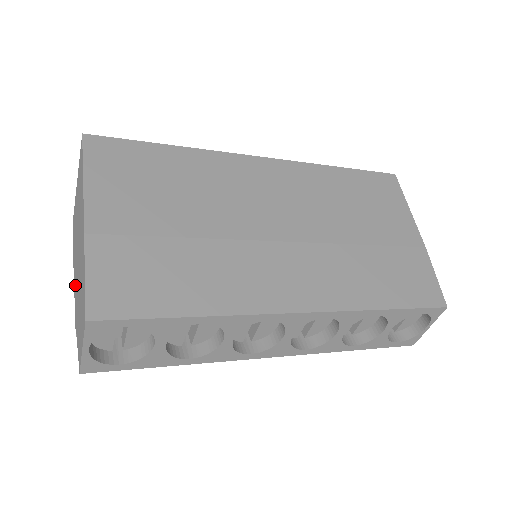
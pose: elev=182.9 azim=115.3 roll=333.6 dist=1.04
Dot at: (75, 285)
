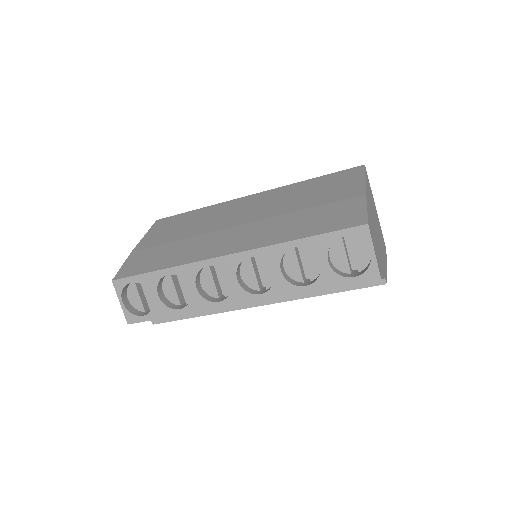
Dot at: occluded
